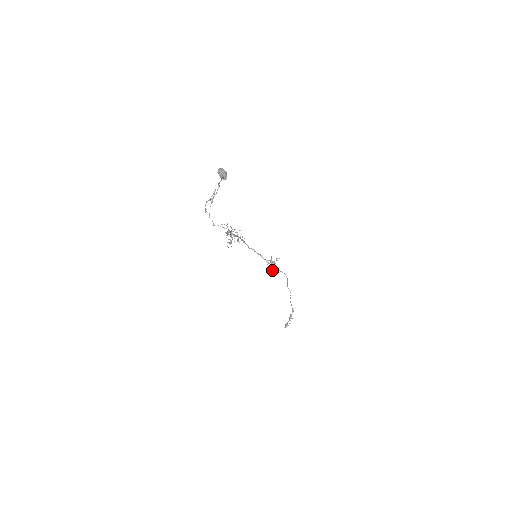
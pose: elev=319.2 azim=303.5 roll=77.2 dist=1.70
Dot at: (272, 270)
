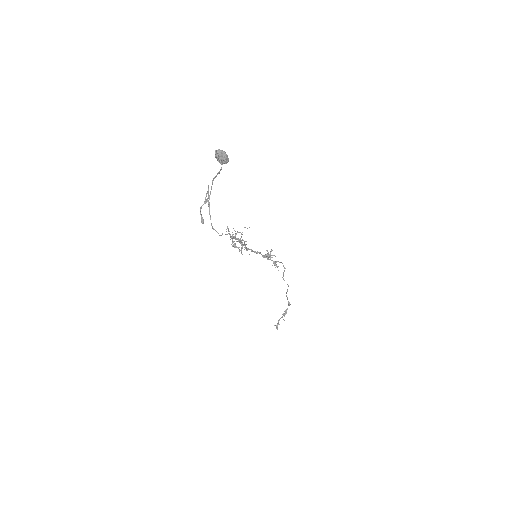
Dot at: (276, 264)
